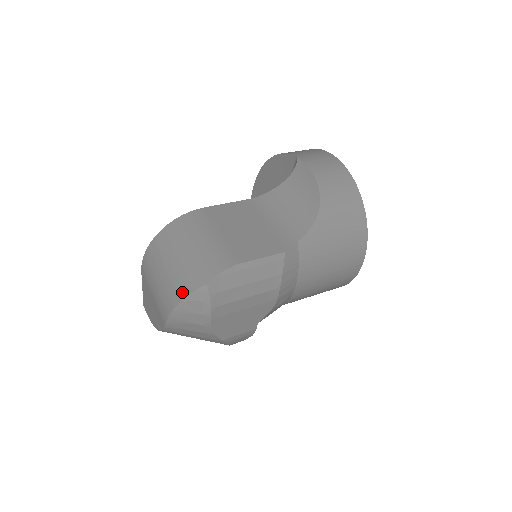
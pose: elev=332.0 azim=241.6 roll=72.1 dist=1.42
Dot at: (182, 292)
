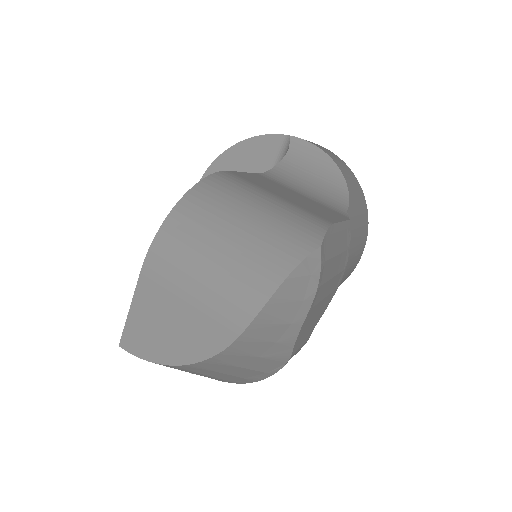
Dot at: (283, 264)
